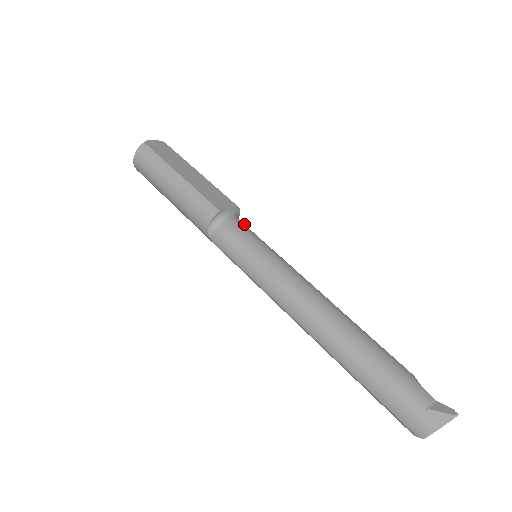
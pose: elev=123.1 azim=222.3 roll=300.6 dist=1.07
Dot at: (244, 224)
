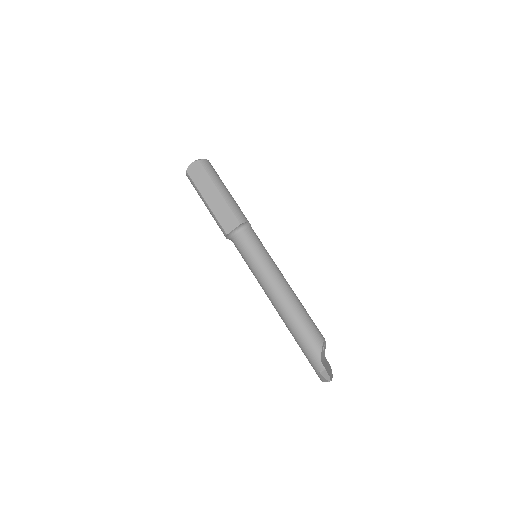
Dot at: (246, 235)
